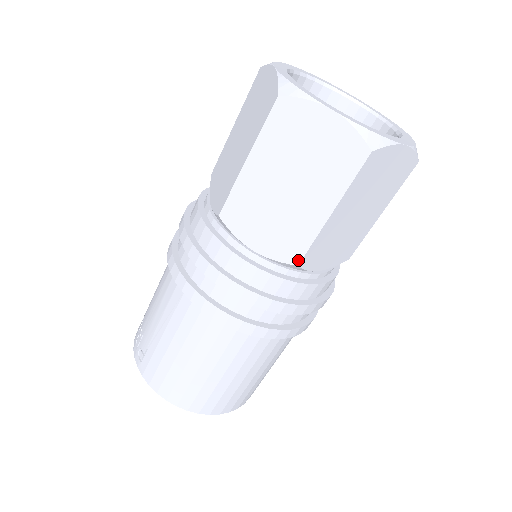
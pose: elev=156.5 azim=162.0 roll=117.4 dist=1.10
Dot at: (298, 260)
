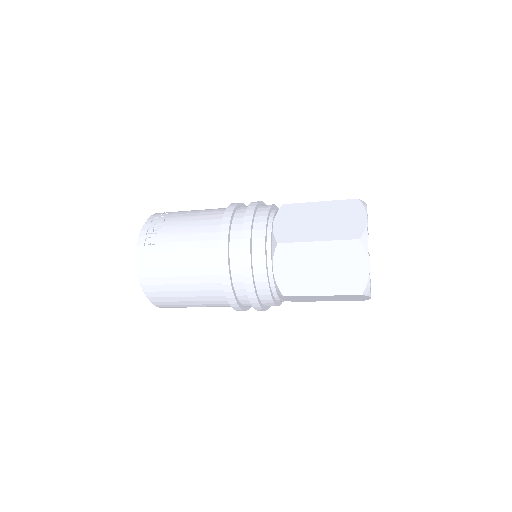
Dot at: (286, 295)
